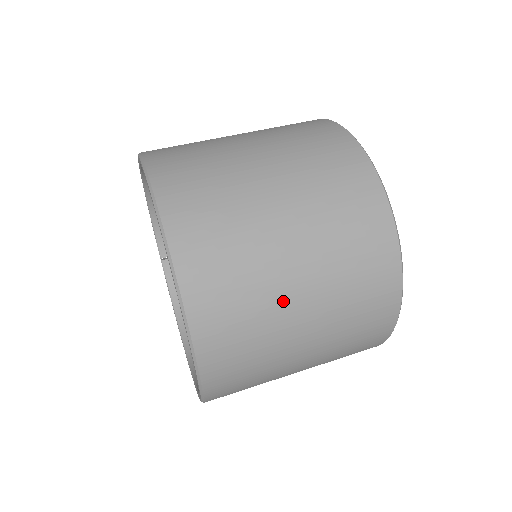
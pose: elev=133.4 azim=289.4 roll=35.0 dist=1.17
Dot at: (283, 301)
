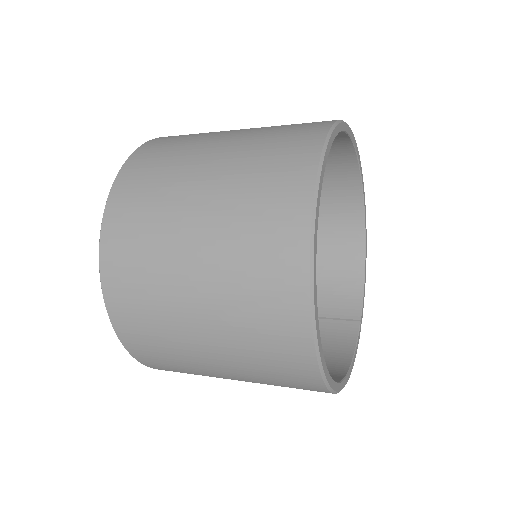
Dot at: (191, 171)
